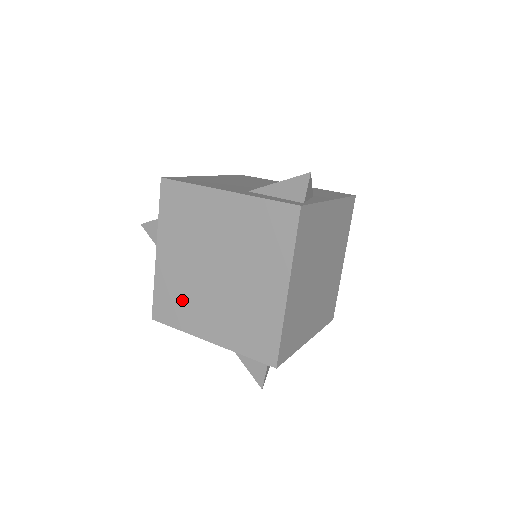
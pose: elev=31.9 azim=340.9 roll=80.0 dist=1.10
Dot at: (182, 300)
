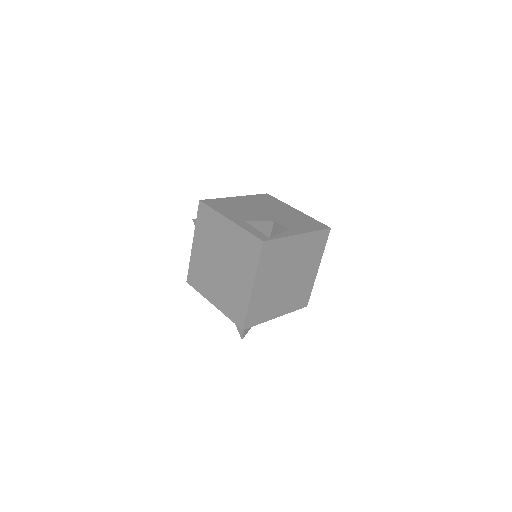
Dot at: (202, 276)
